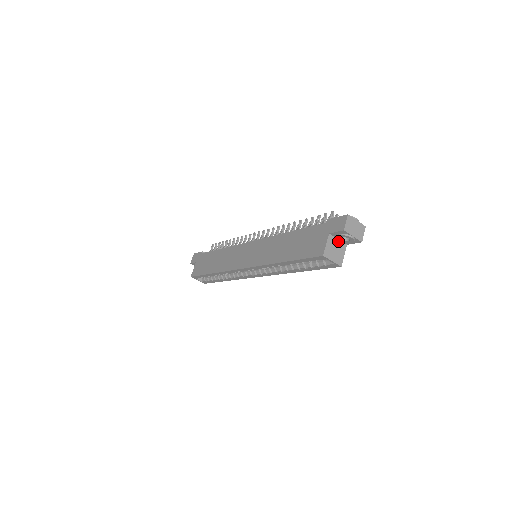
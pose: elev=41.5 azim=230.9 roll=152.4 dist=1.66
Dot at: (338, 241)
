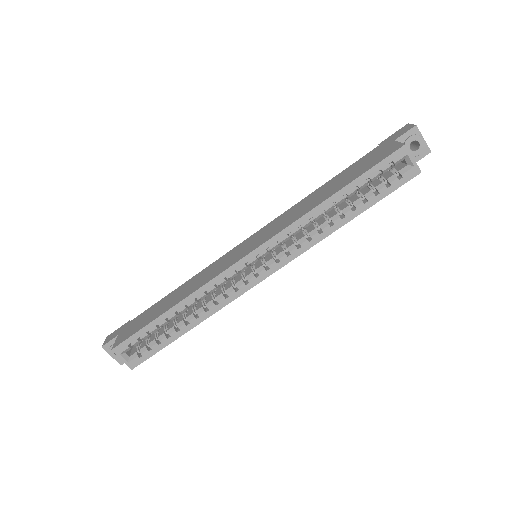
Dot at: occluded
